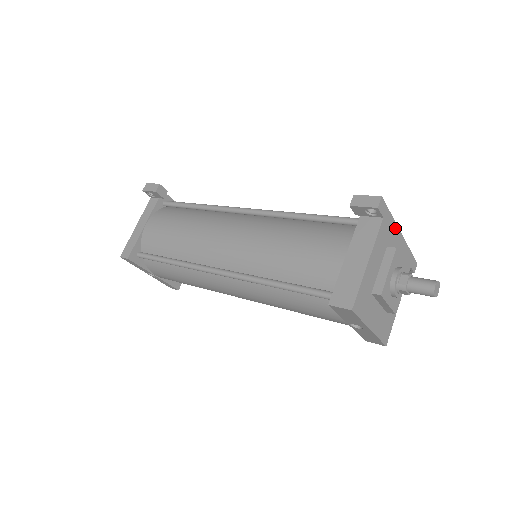
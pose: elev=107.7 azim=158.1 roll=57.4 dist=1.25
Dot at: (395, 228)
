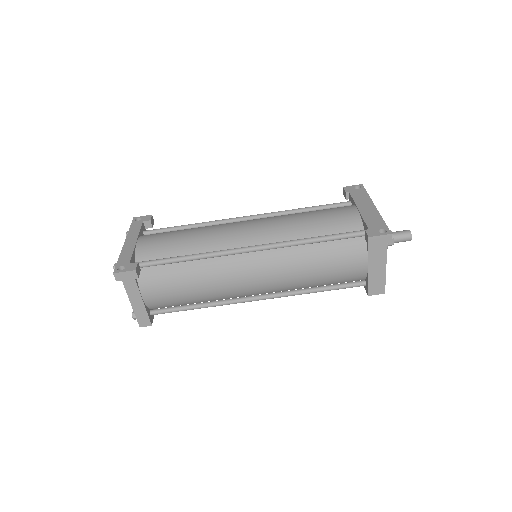
Dot at: occluded
